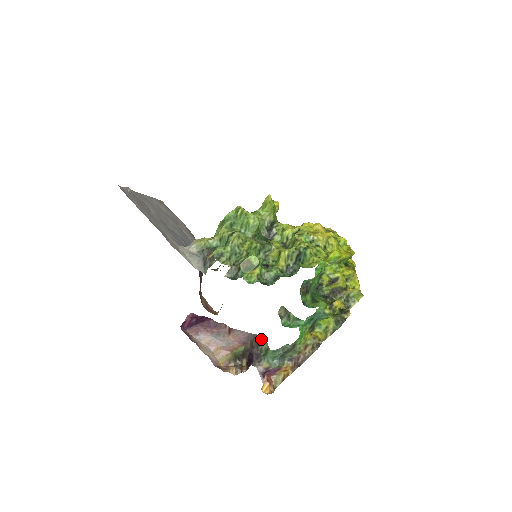
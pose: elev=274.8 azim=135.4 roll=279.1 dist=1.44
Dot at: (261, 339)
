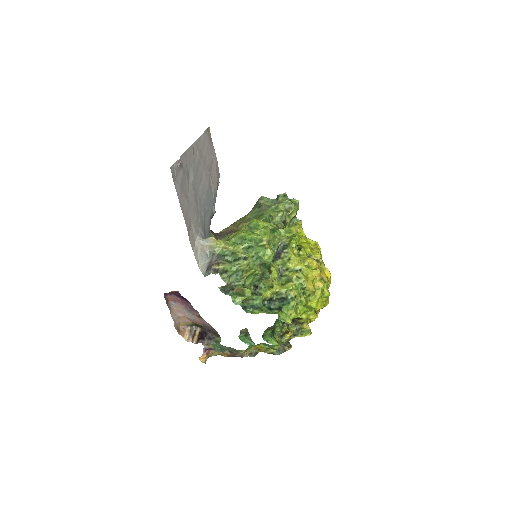
Dot at: (218, 335)
